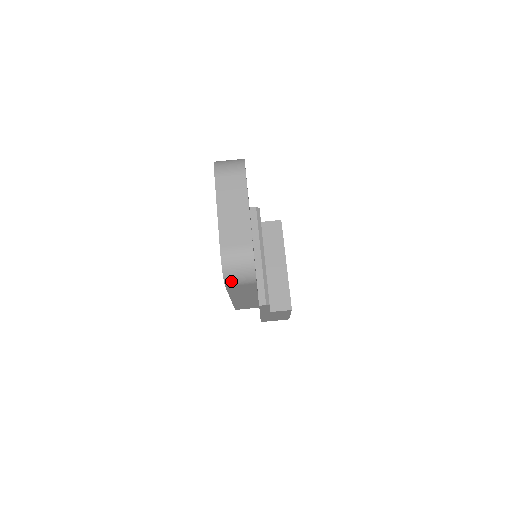
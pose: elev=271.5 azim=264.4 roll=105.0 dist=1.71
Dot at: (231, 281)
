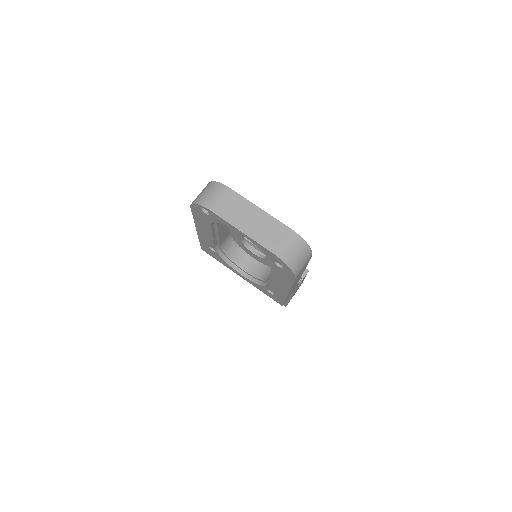
Dot at: (298, 270)
